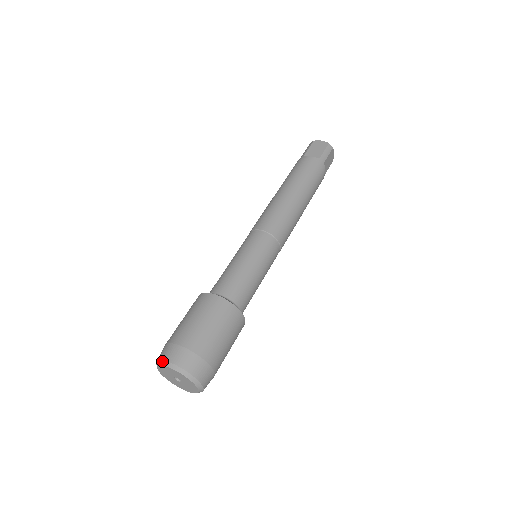
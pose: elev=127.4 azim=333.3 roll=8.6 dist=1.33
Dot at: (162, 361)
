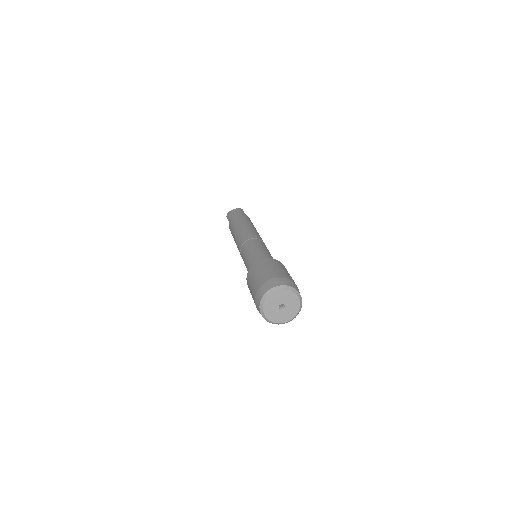
Dot at: (265, 294)
